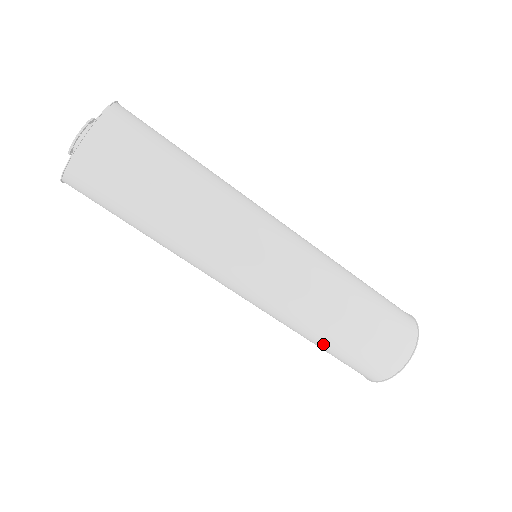
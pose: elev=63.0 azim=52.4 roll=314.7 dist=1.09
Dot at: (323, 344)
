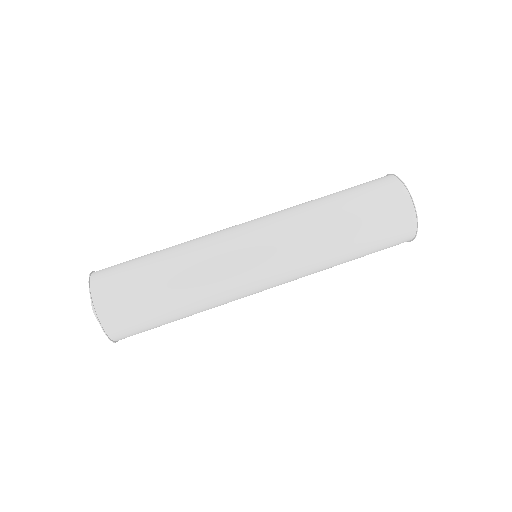
Dot at: (352, 245)
